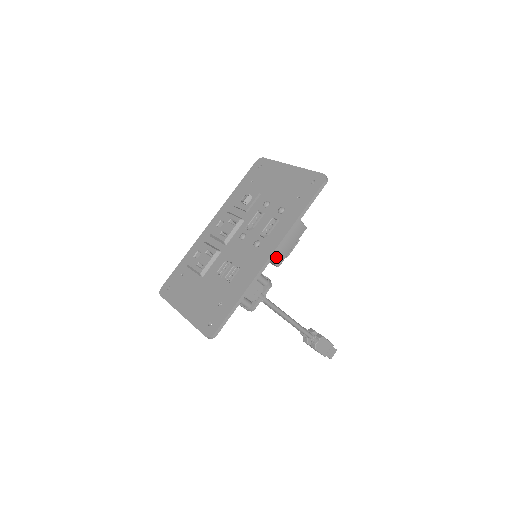
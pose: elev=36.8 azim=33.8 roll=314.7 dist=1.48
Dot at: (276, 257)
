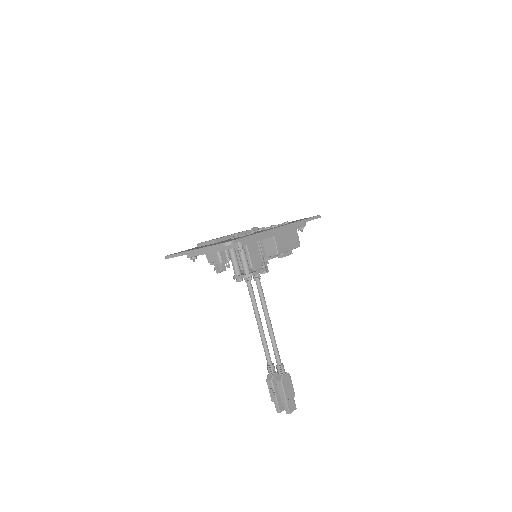
Dot at: (279, 244)
